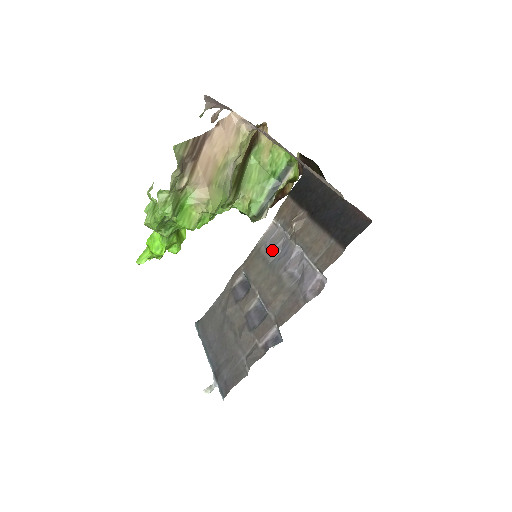
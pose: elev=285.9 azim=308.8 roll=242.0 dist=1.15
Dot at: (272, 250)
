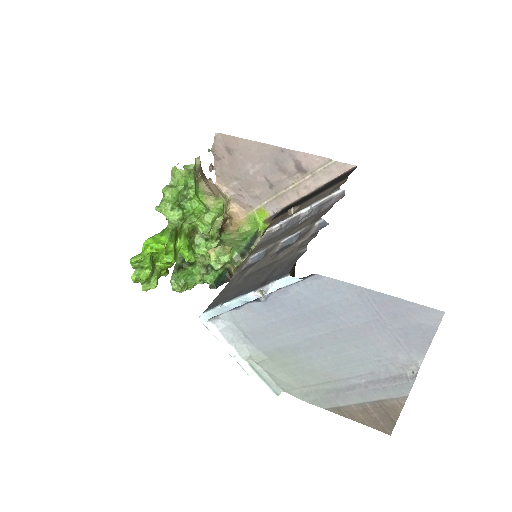
Dot at: (276, 233)
